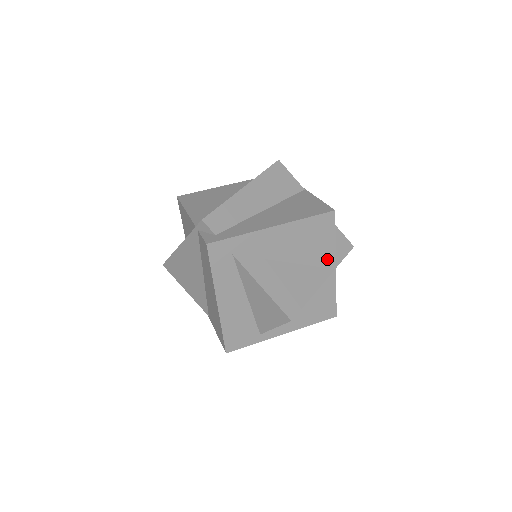
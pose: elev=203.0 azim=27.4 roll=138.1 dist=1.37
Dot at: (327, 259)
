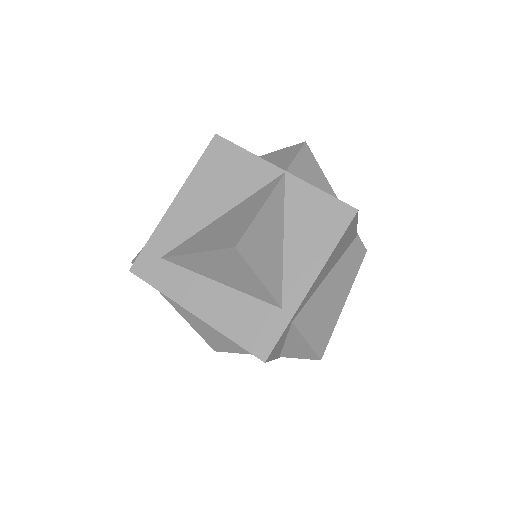
Dot at: (263, 173)
